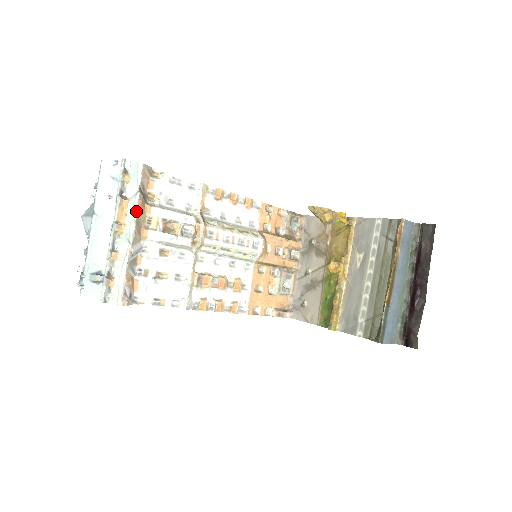
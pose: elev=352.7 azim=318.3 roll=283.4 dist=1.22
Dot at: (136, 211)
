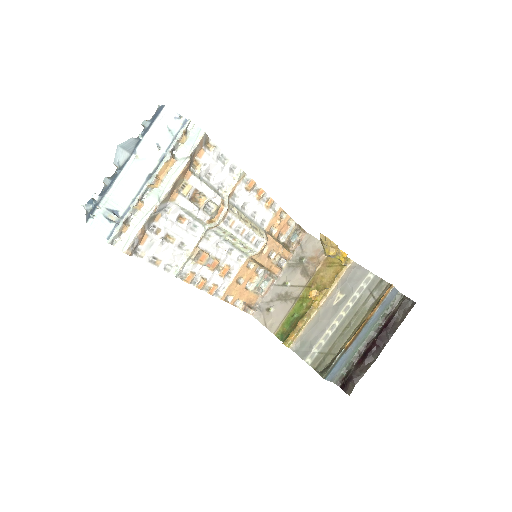
Dot at: (179, 174)
